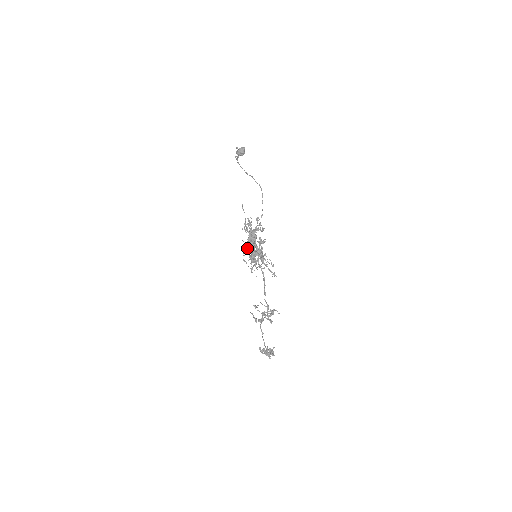
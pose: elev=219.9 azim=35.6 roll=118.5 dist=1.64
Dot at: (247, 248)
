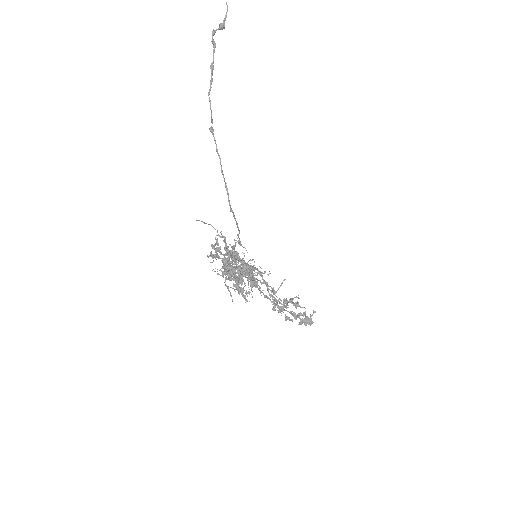
Dot at: occluded
